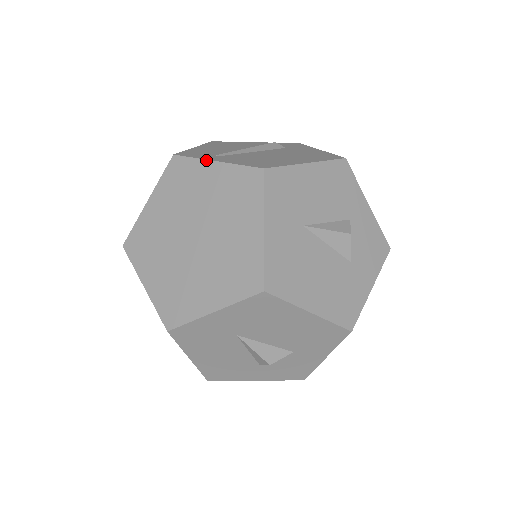
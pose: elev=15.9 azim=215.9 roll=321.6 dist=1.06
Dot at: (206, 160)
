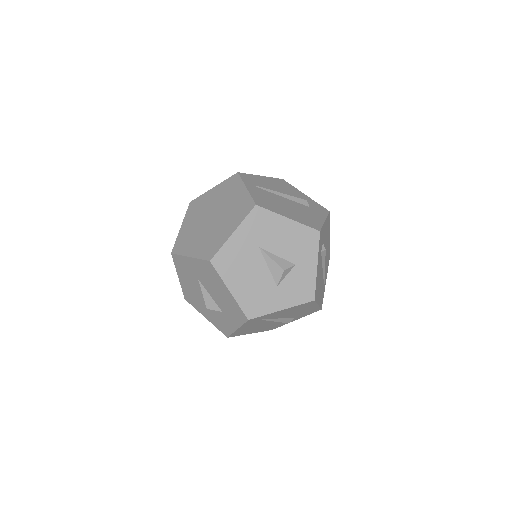
Dot at: (244, 184)
